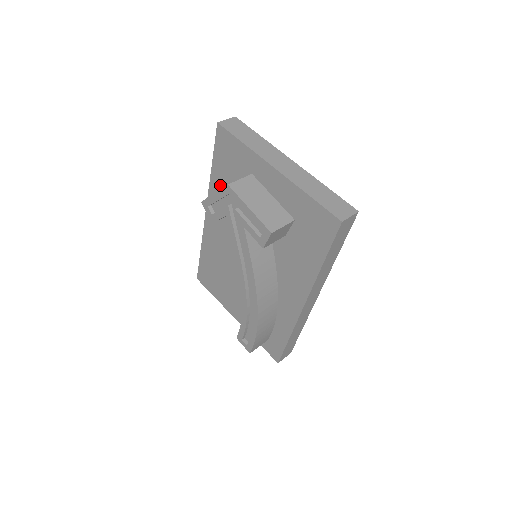
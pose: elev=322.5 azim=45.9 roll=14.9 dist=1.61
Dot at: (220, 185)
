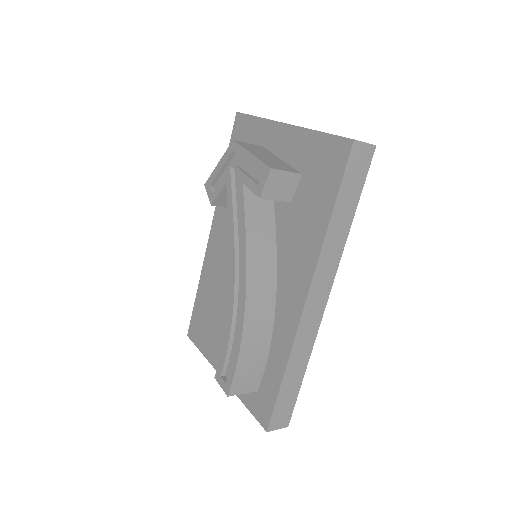
Dot at: occluded
